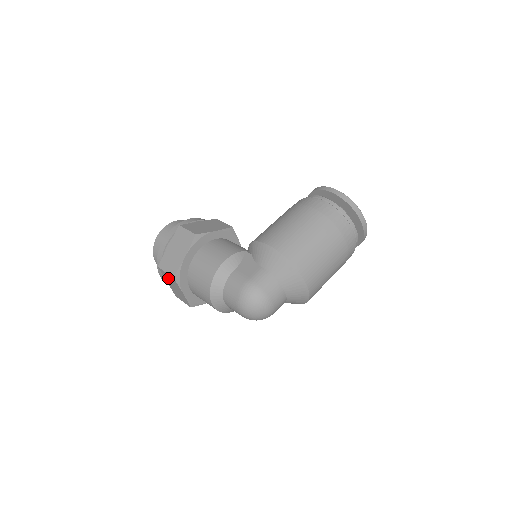
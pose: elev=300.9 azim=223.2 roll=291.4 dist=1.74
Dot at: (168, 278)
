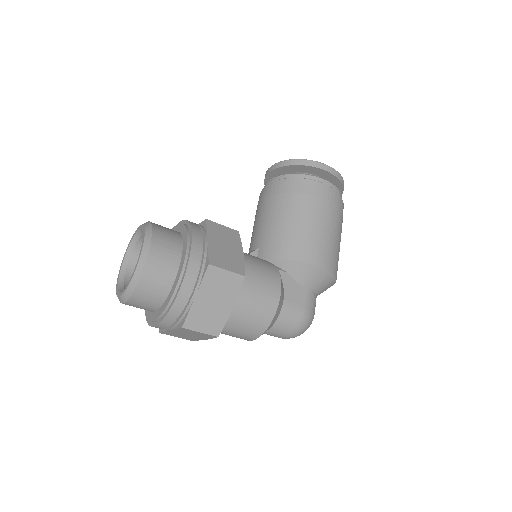
Dot at: (191, 333)
